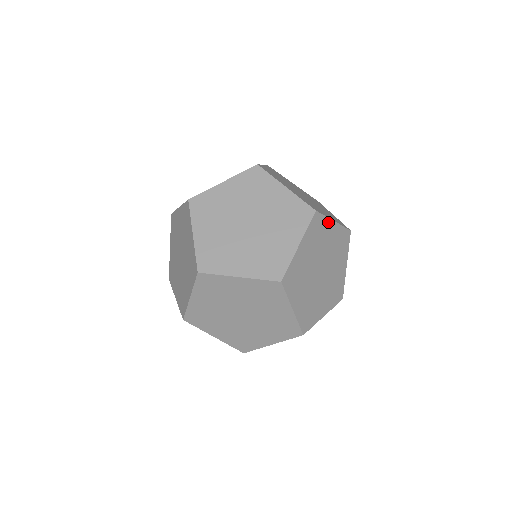
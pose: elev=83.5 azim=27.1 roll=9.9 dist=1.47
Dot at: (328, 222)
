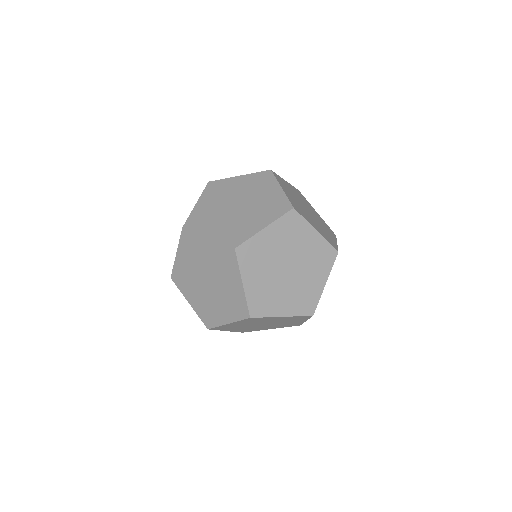
Dot at: (272, 317)
